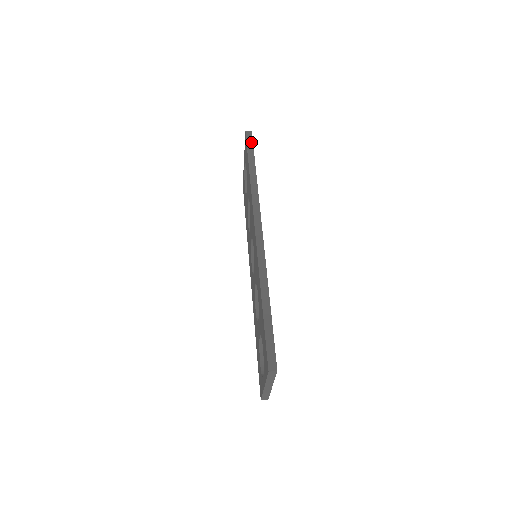
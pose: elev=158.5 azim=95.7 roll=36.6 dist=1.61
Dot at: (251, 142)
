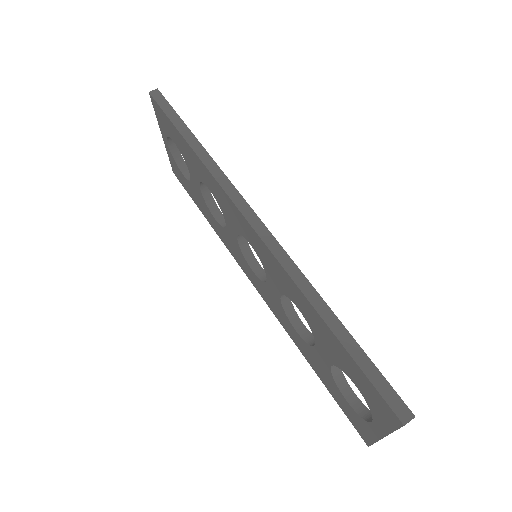
Dot at: (165, 103)
